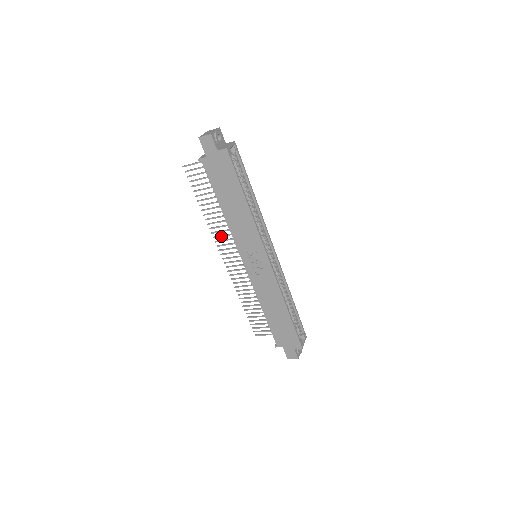
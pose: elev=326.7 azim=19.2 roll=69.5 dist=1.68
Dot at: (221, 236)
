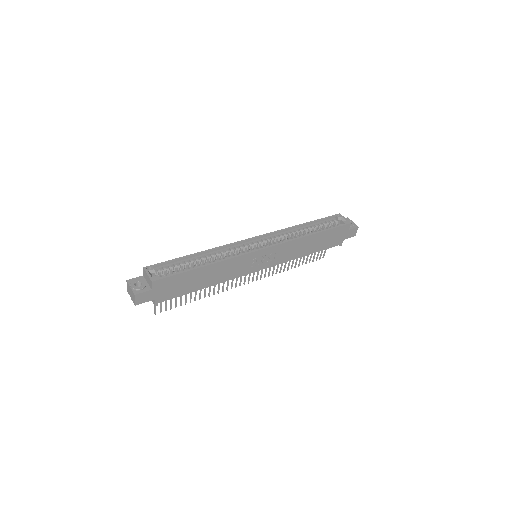
Dot at: (228, 284)
